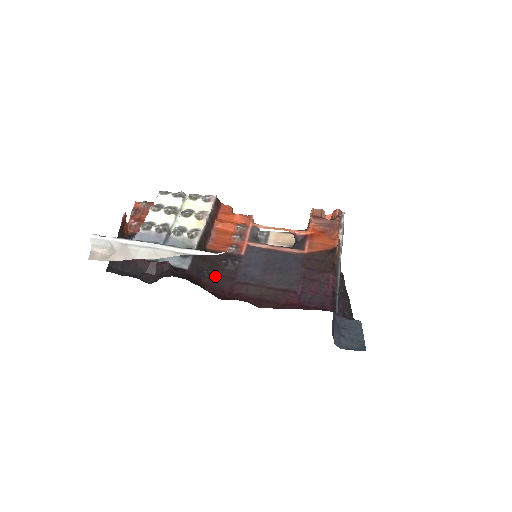
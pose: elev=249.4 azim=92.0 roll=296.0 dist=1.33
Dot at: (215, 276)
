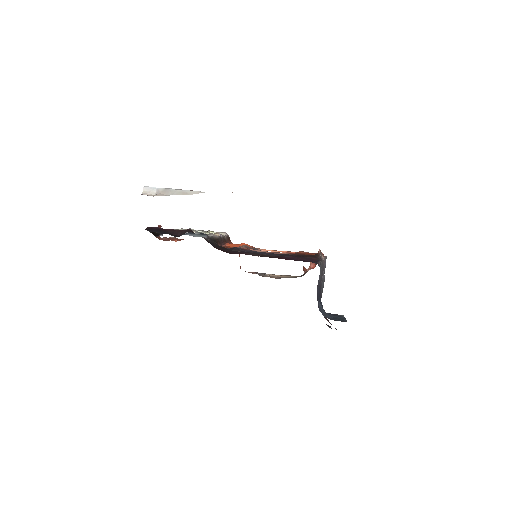
Dot at: (224, 249)
